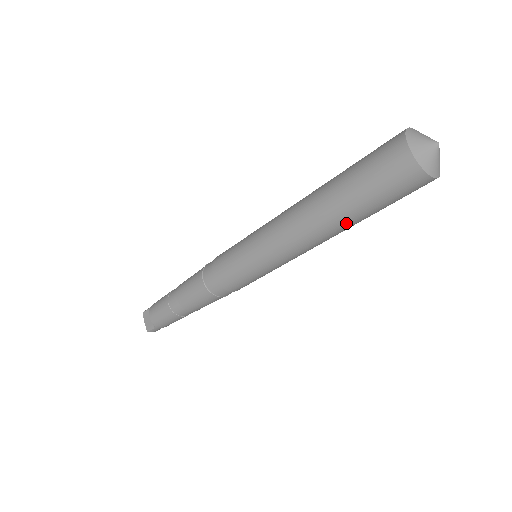
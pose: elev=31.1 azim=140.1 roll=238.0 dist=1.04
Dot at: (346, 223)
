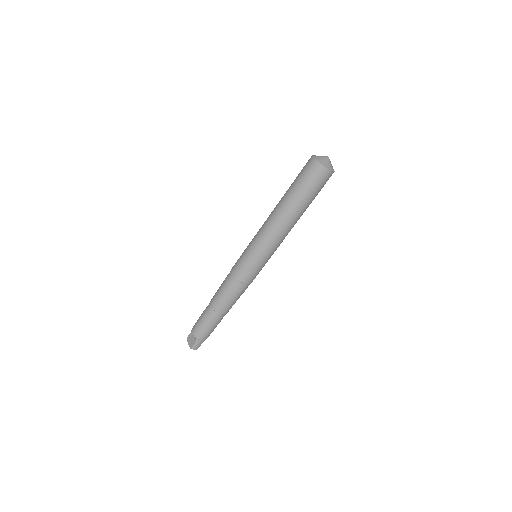
Dot at: (297, 208)
